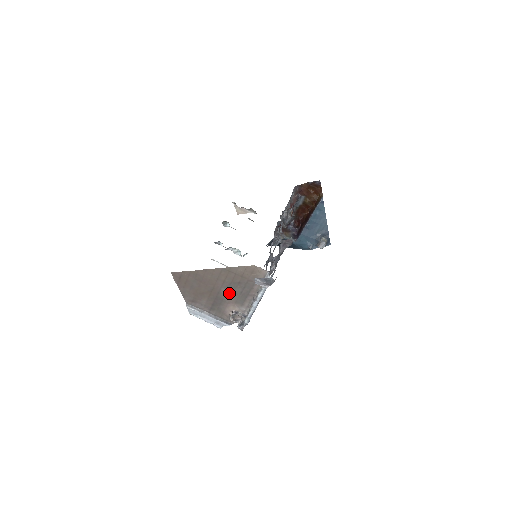
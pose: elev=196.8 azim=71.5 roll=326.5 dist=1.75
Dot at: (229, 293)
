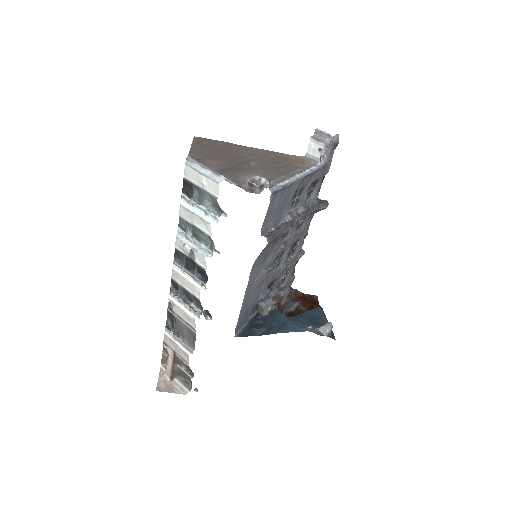
Dot at: (259, 167)
